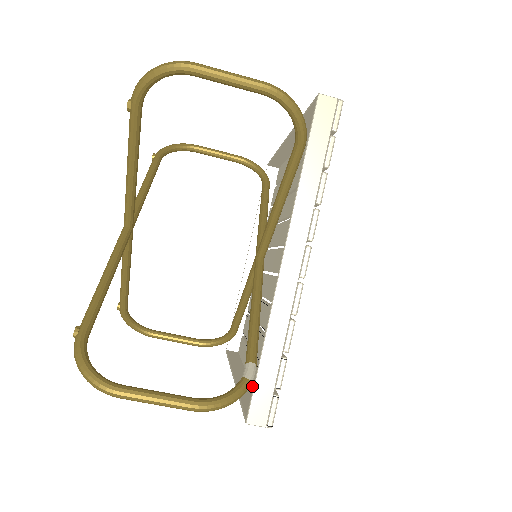
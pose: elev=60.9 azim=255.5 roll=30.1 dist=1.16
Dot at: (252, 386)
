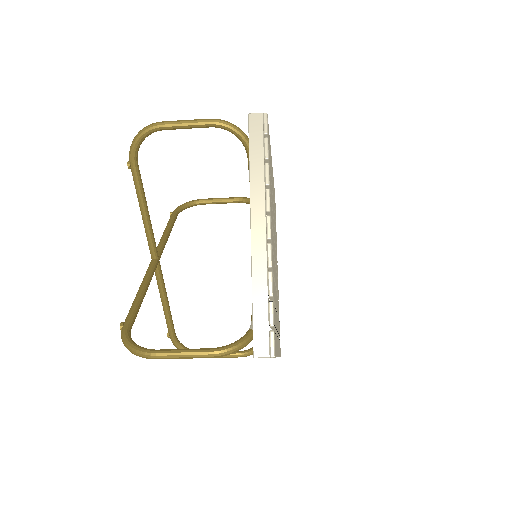
Dot at: occluded
